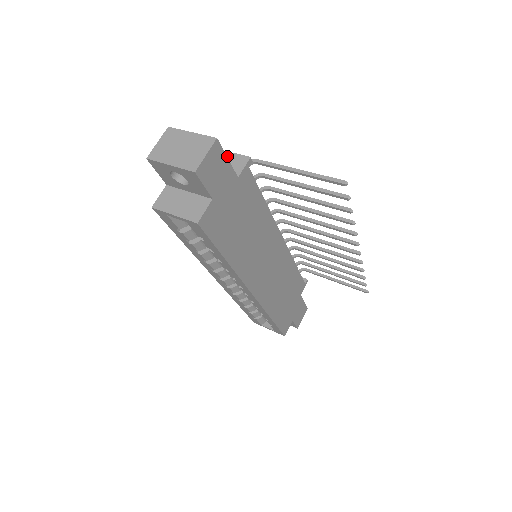
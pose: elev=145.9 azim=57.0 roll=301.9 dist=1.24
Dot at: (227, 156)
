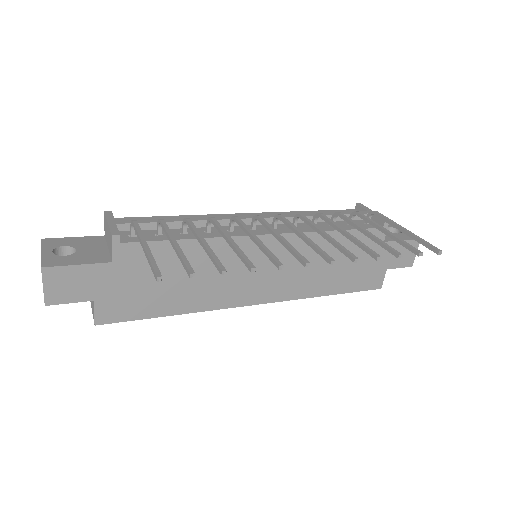
Dot at: (108, 230)
